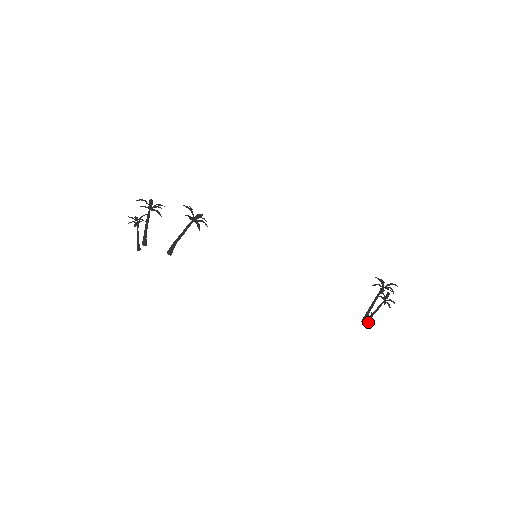
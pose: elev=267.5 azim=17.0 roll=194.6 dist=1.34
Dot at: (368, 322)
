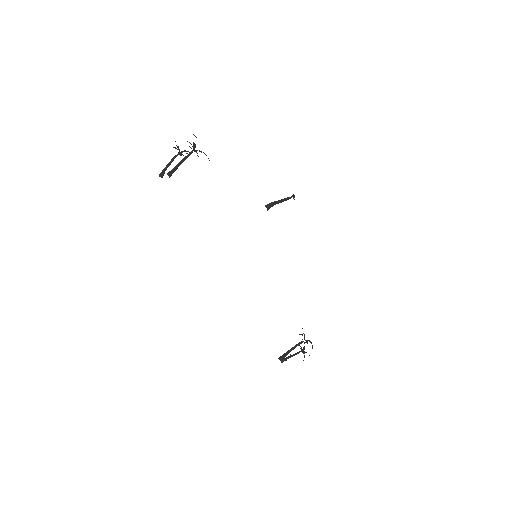
Dot at: (282, 362)
